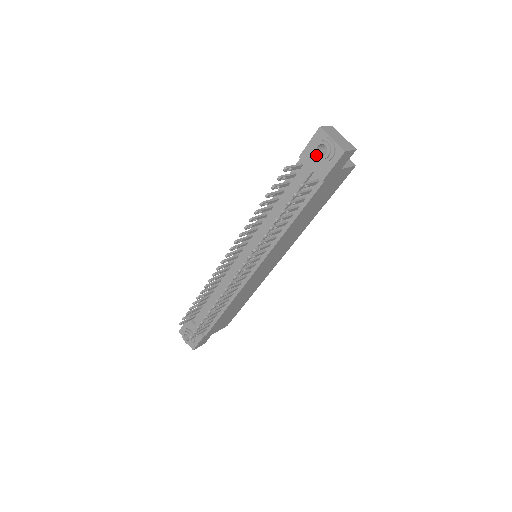
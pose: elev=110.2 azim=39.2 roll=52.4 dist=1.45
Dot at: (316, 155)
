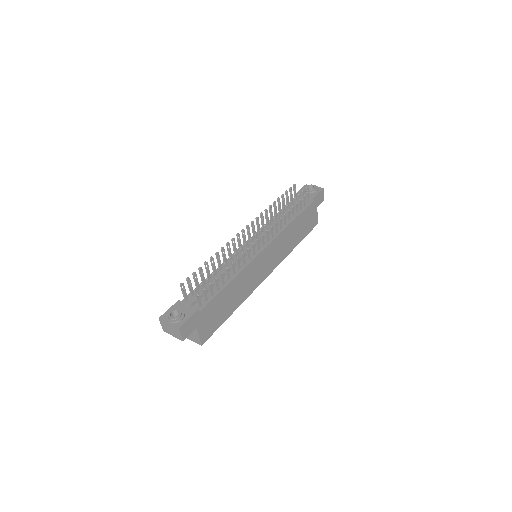
Dot at: occluded
